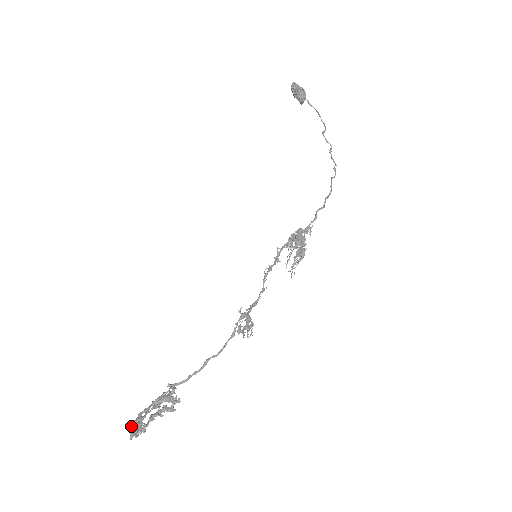
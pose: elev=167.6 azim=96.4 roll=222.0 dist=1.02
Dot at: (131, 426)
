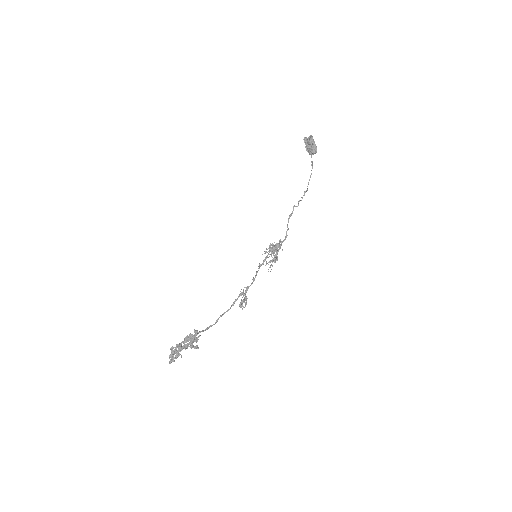
Dot at: (173, 356)
